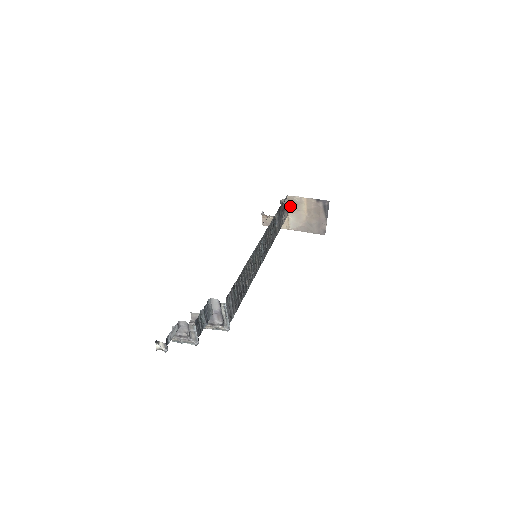
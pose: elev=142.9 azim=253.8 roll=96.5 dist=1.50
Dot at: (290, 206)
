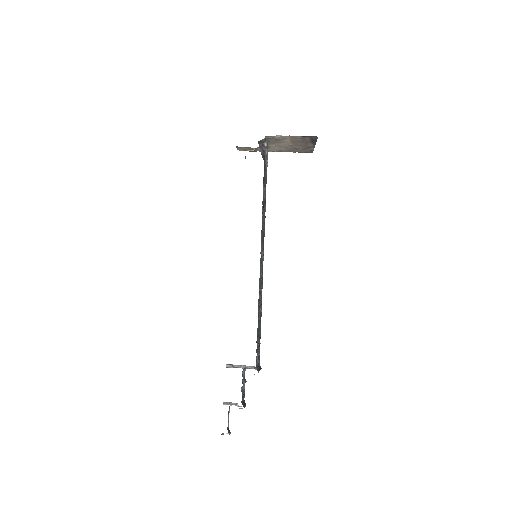
Dot at: (270, 141)
